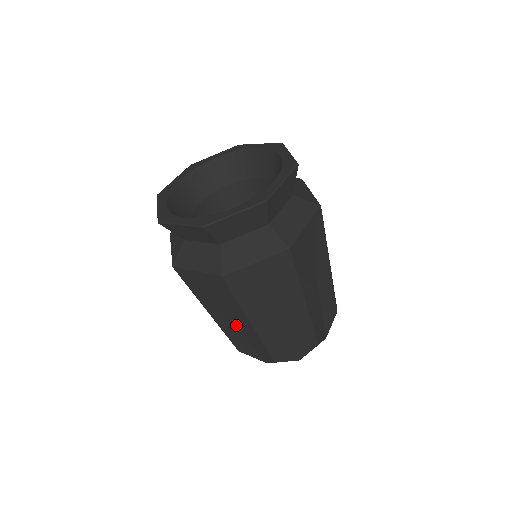
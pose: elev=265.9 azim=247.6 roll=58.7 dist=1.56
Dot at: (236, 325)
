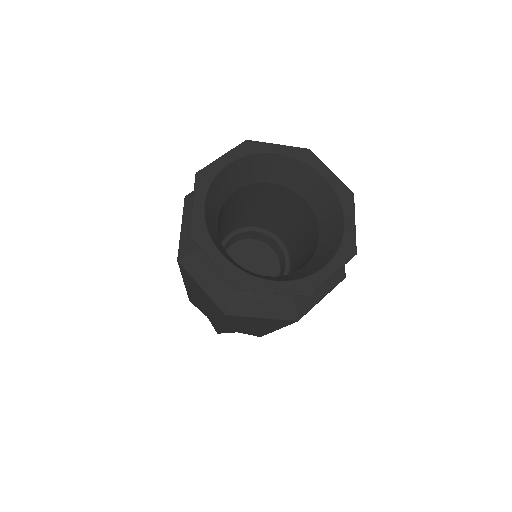
Dot at: (204, 305)
